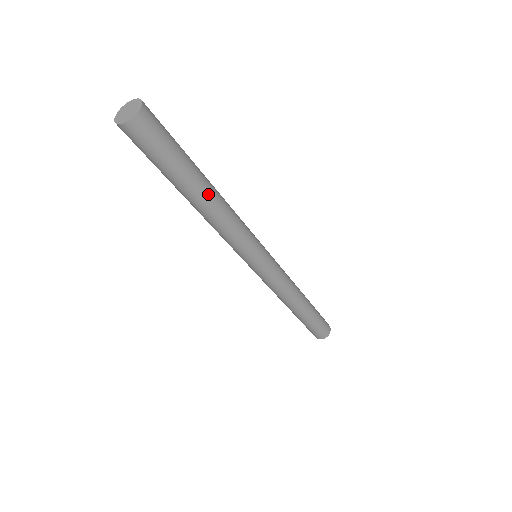
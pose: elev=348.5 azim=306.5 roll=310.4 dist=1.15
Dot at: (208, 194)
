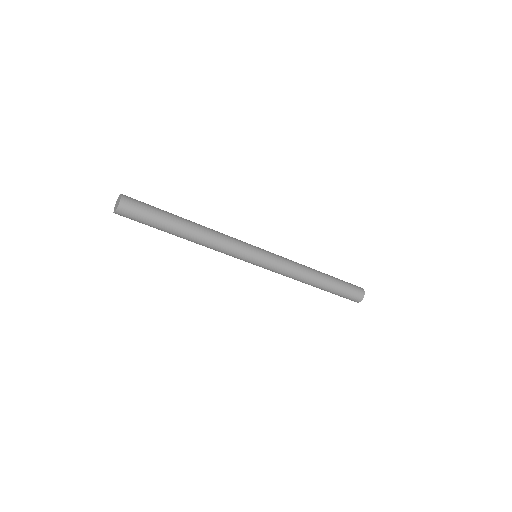
Dot at: (187, 235)
